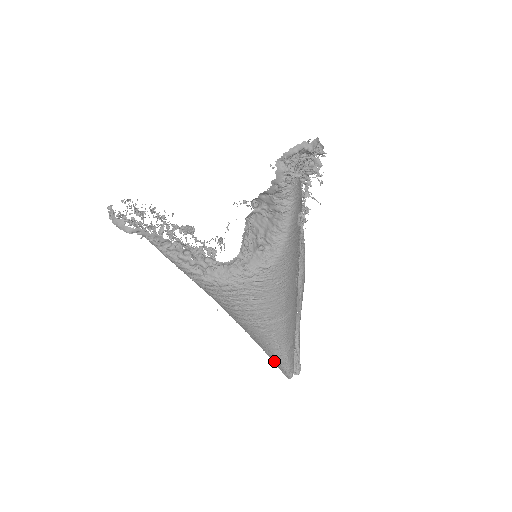
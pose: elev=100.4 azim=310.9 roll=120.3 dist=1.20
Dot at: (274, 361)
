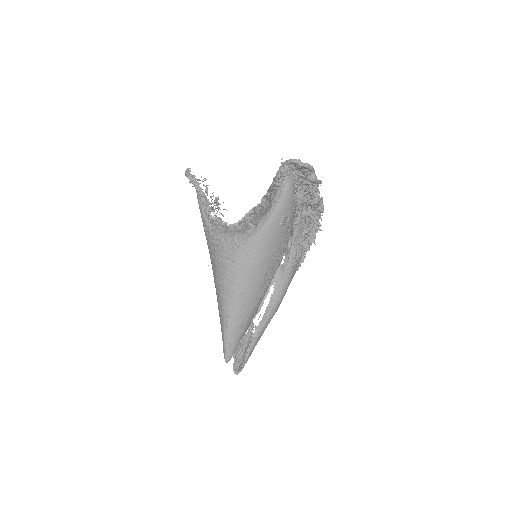
Dot at: (222, 334)
